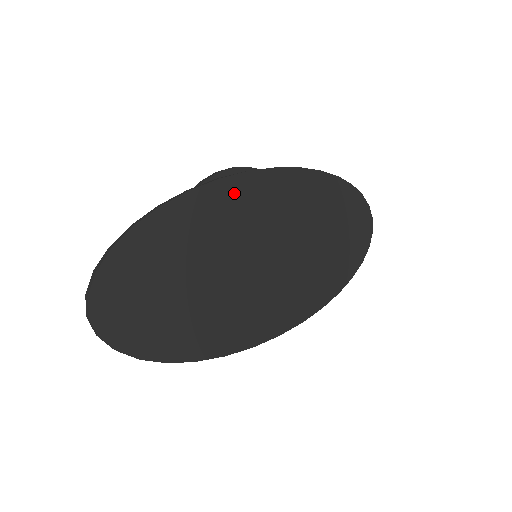
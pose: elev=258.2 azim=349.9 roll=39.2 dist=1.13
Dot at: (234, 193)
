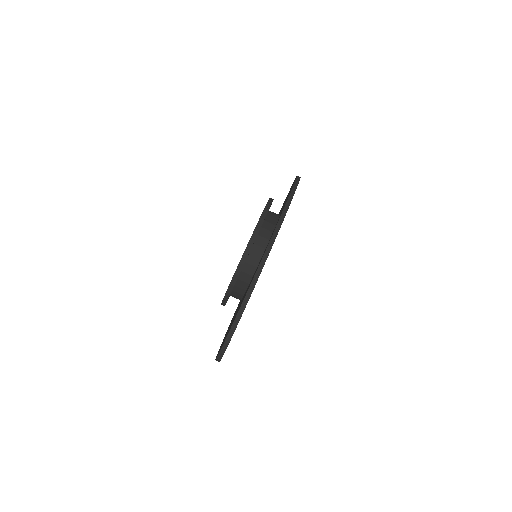
Dot at: occluded
